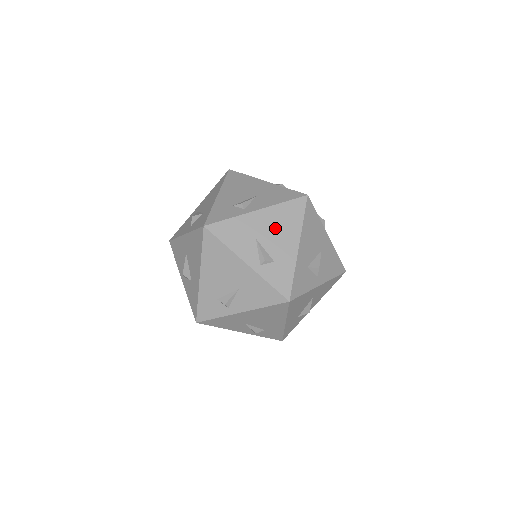
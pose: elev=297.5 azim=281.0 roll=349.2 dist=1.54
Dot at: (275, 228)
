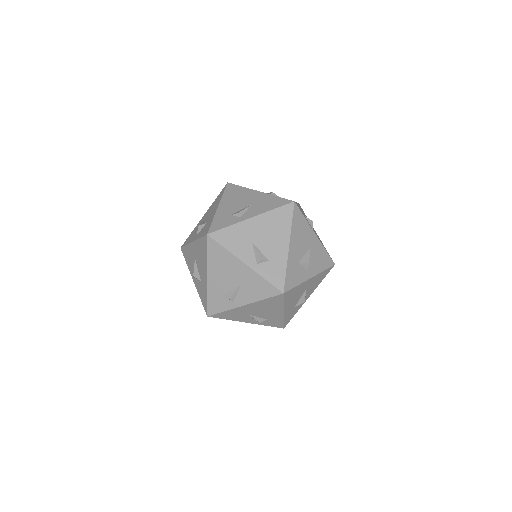
Dot at: (268, 232)
